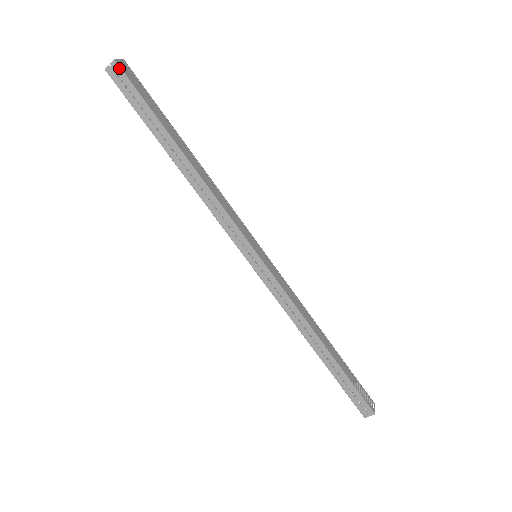
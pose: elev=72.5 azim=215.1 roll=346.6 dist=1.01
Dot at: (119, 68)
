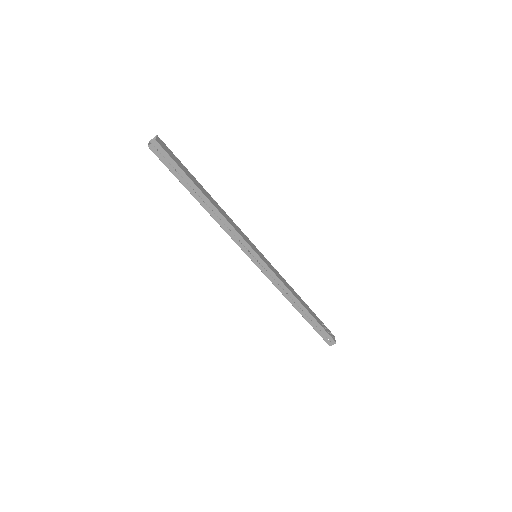
Dot at: (159, 145)
